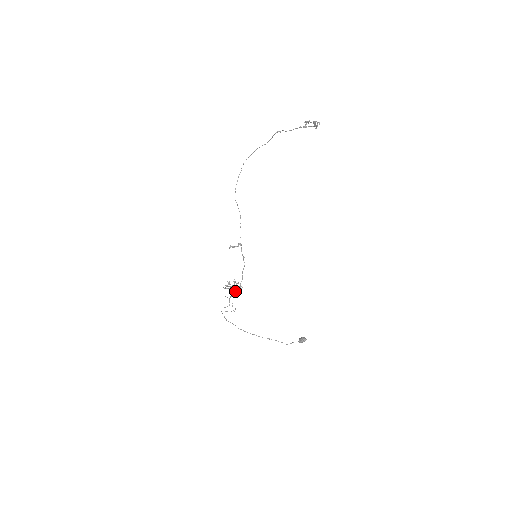
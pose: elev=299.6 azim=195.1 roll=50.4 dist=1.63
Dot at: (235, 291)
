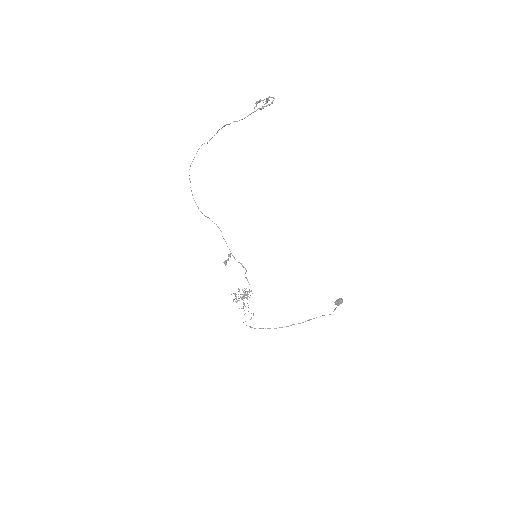
Dot at: (247, 298)
